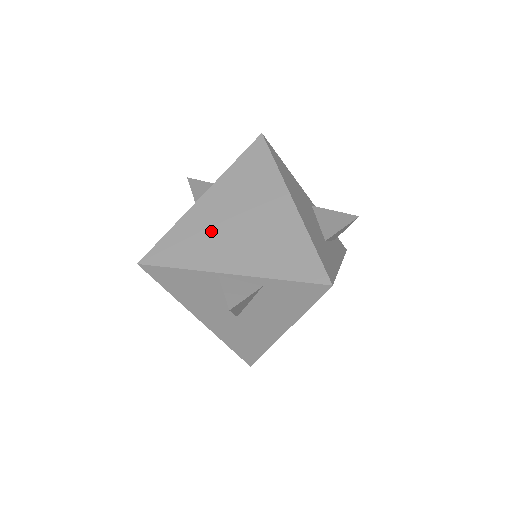
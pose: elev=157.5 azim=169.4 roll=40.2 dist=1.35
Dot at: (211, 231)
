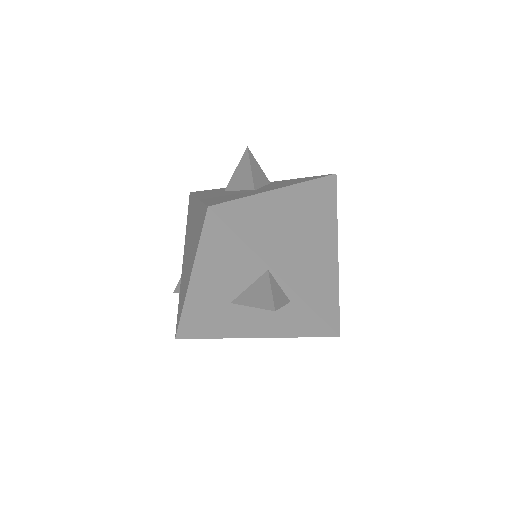
Dot at: (277, 226)
